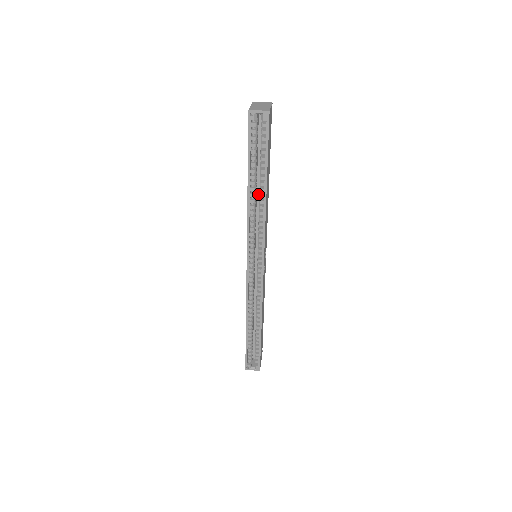
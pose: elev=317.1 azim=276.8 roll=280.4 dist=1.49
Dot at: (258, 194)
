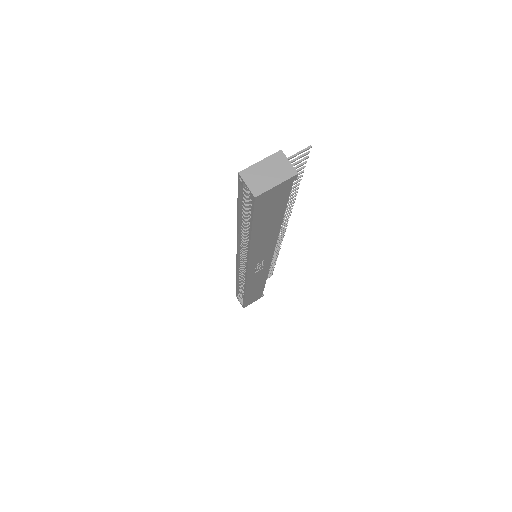
Dot at: occluded
